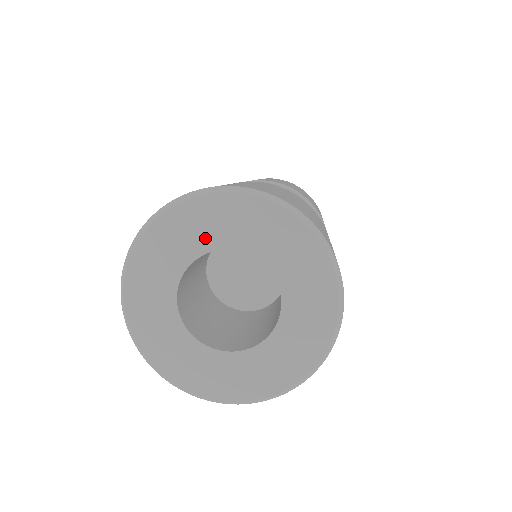
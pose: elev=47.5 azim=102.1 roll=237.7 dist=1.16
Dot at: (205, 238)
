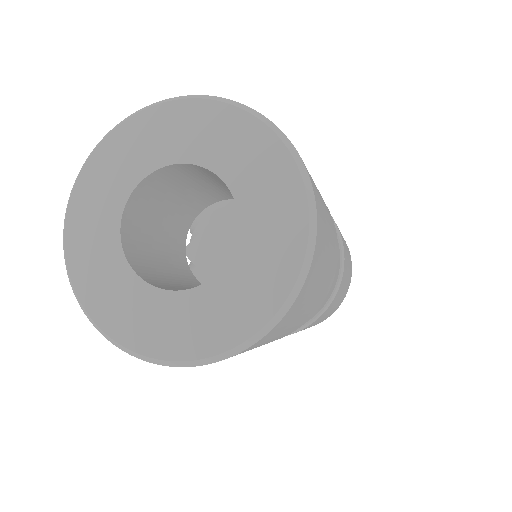
Dot at: (121, 182)
